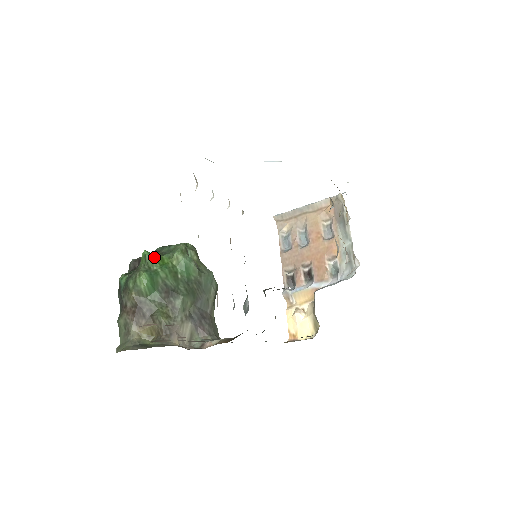
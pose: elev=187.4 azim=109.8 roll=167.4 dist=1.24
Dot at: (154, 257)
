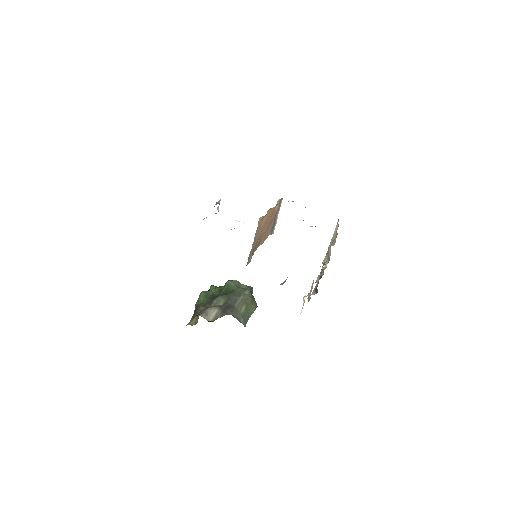
Dot at: (216, 287)
